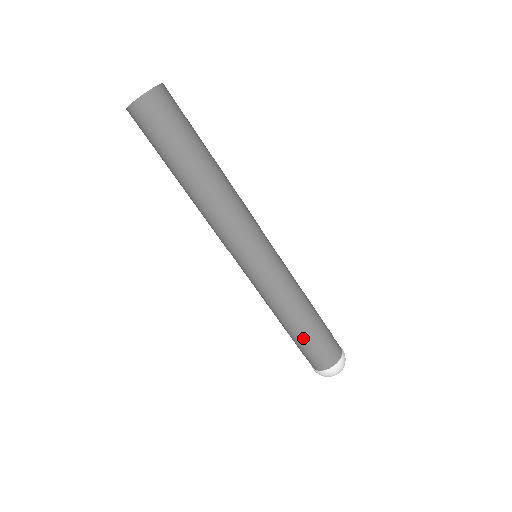
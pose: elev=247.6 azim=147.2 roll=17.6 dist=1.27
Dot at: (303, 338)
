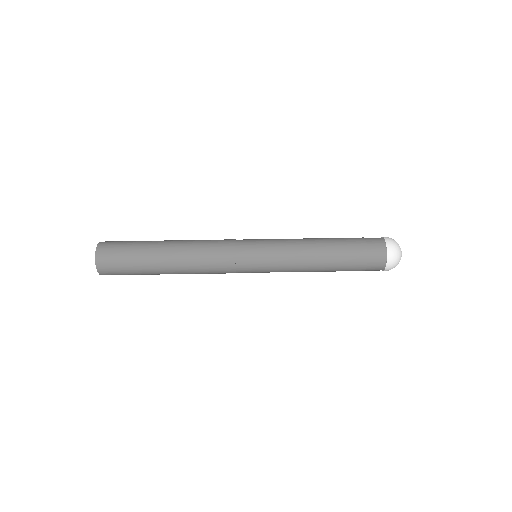
Dot at: occluded
